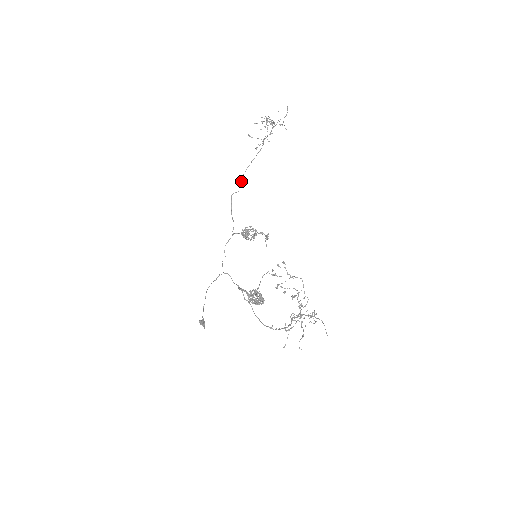
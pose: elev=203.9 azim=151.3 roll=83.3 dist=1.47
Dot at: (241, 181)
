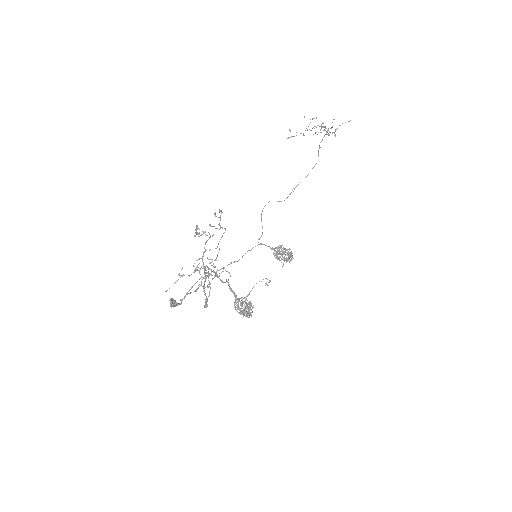
Dot at: (289, 194)
